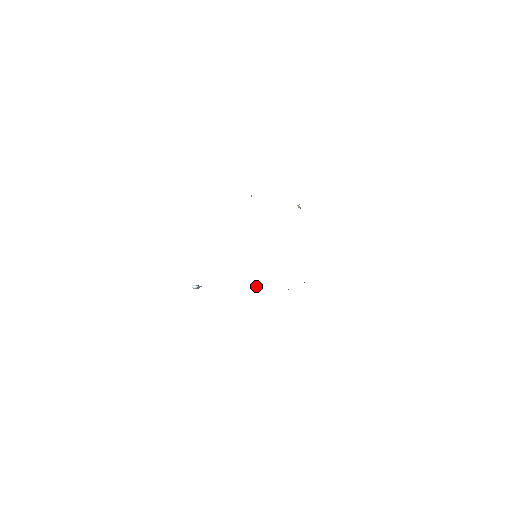
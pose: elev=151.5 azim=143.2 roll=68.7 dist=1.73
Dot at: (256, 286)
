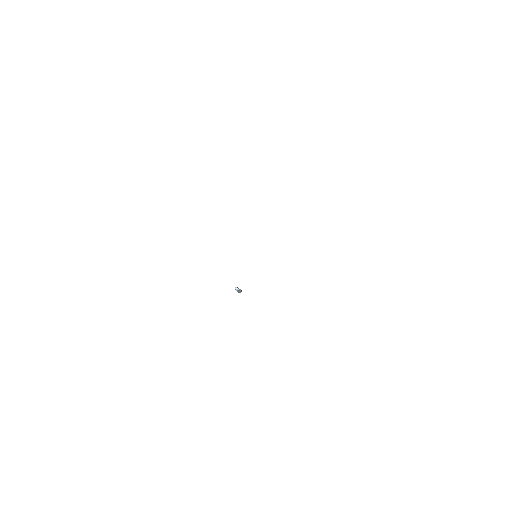
Dot at: occluded
